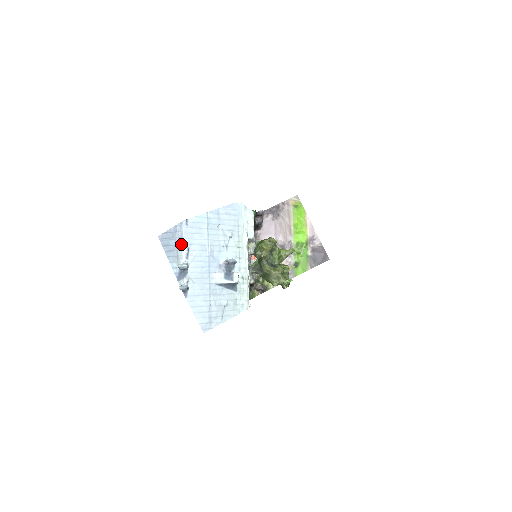
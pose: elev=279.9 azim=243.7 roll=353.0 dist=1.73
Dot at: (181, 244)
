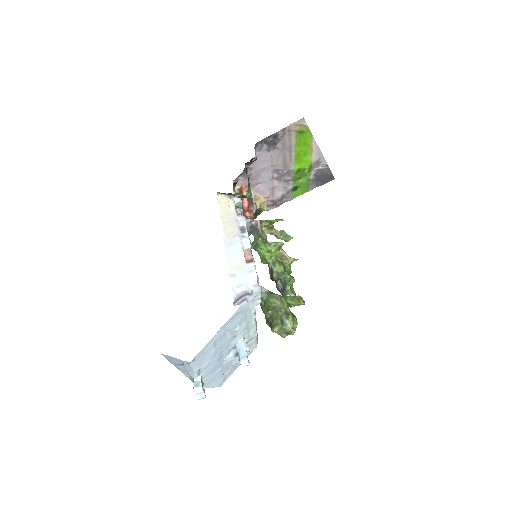
Dot at: (191, 371)
